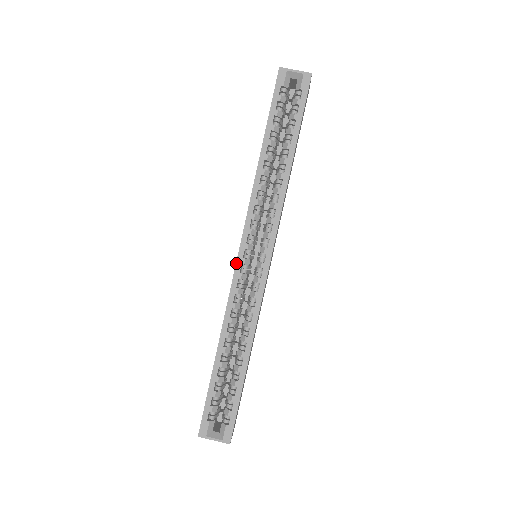
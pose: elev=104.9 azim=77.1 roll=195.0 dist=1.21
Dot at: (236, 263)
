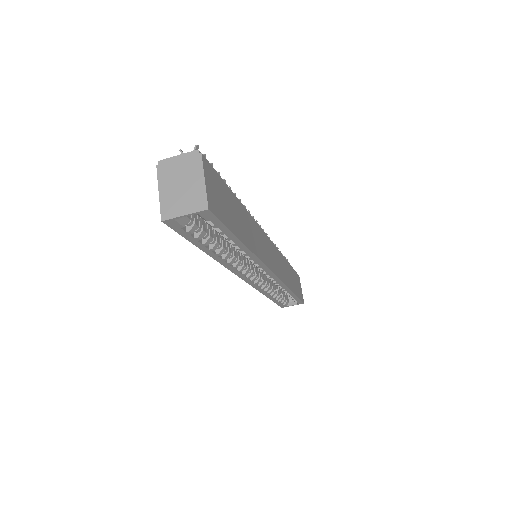
Dot at: occluded
